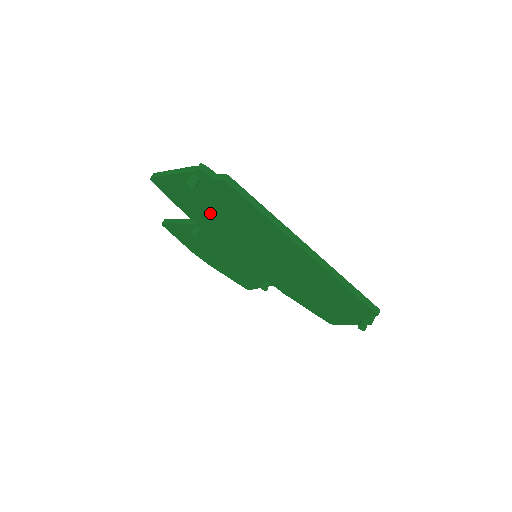
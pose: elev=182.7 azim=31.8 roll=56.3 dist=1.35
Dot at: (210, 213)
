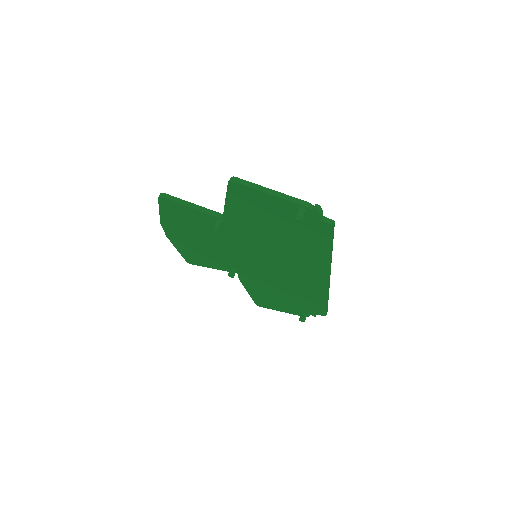
Dot at: (264, 225)
